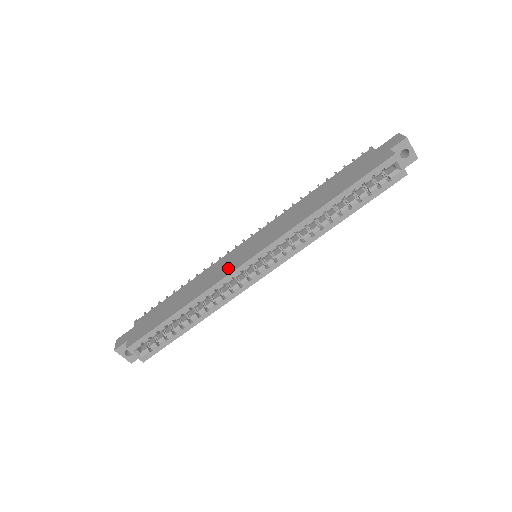
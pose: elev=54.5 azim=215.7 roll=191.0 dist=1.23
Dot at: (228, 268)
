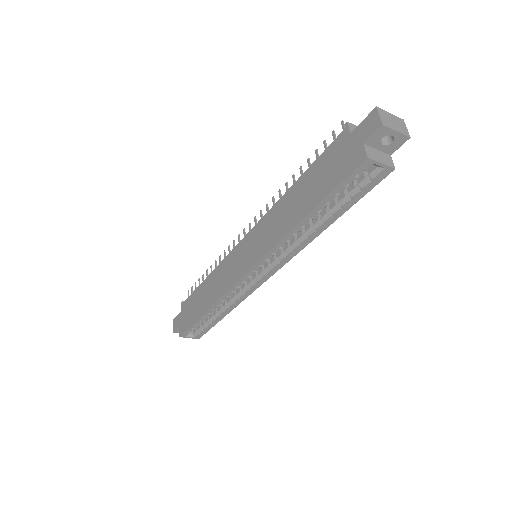
Dot at: (231, 276)
